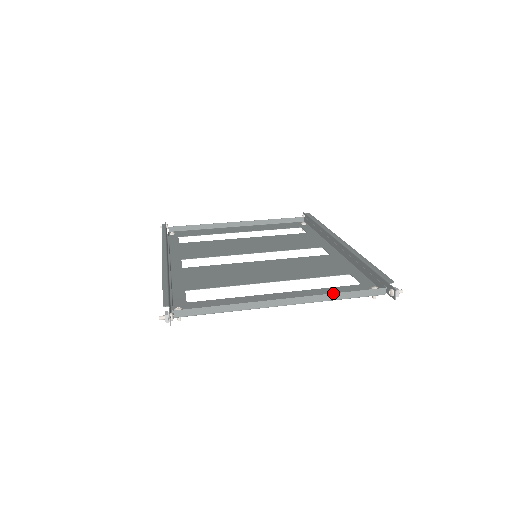
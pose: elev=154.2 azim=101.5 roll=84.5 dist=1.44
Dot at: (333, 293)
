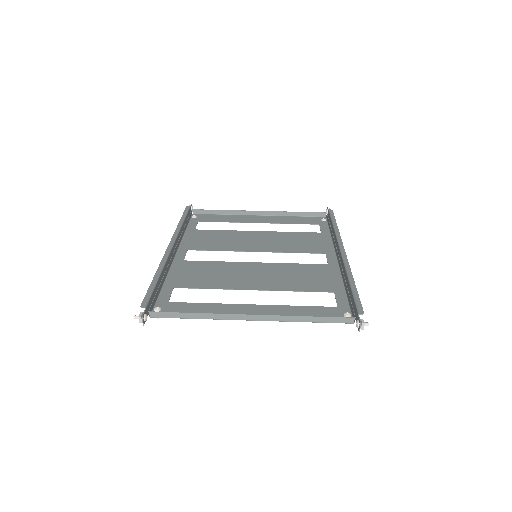
Dot at: (300, 316)
